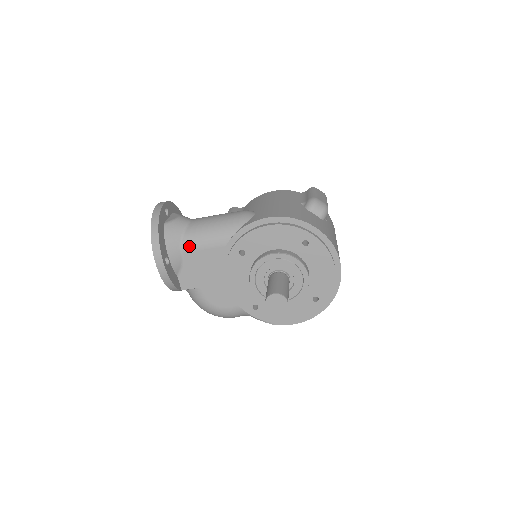
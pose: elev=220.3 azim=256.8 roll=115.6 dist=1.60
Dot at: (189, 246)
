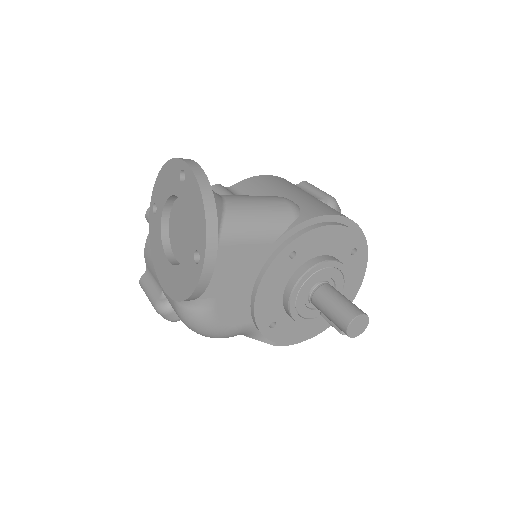
Dot at: (230, 236)
